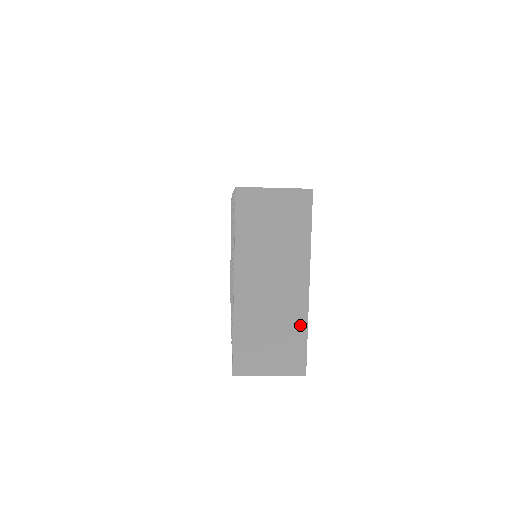
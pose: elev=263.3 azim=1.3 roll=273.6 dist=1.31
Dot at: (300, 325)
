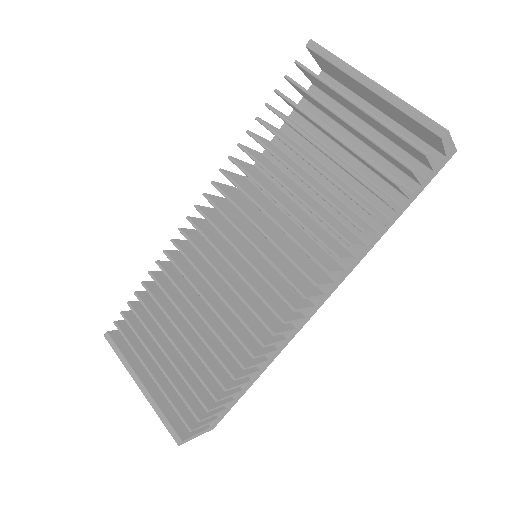
Dot at: occluded
